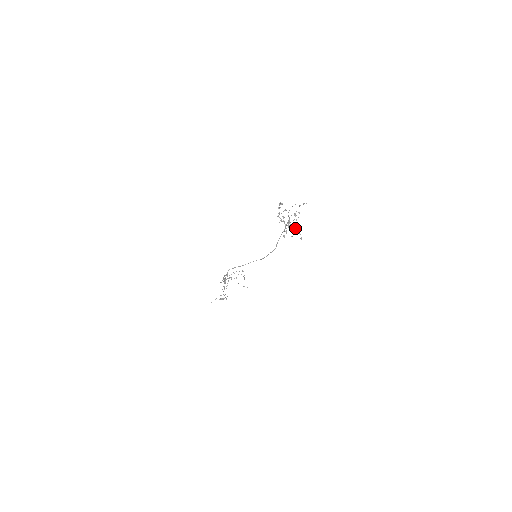
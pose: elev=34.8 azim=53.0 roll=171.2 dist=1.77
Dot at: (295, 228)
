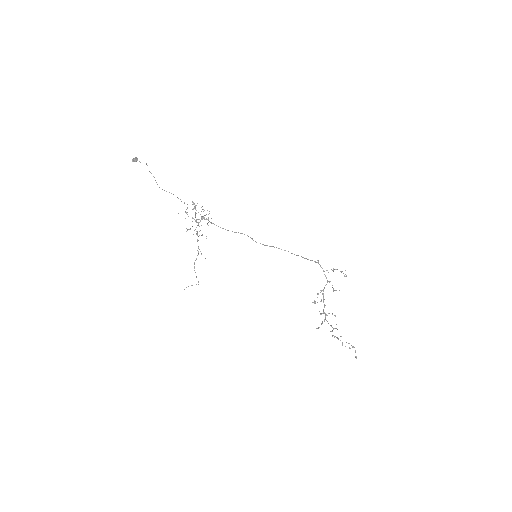
Dot at: occluded
